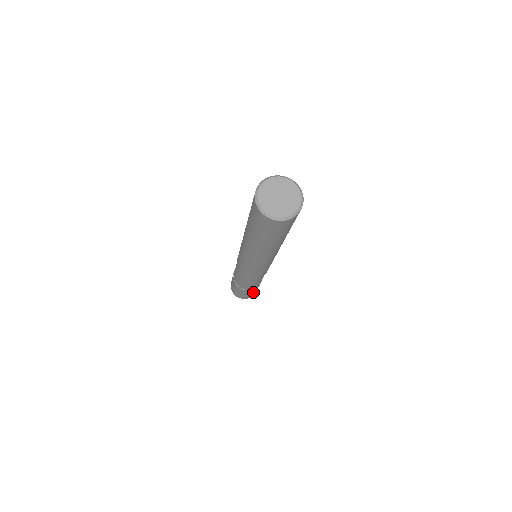
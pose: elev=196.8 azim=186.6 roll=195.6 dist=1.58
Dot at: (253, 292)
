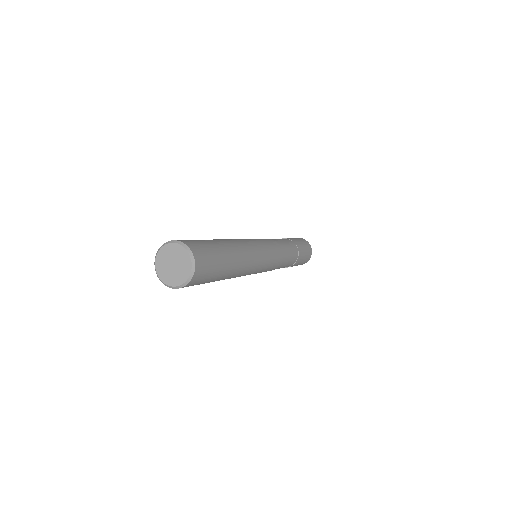
Dot at: (303, 258)
